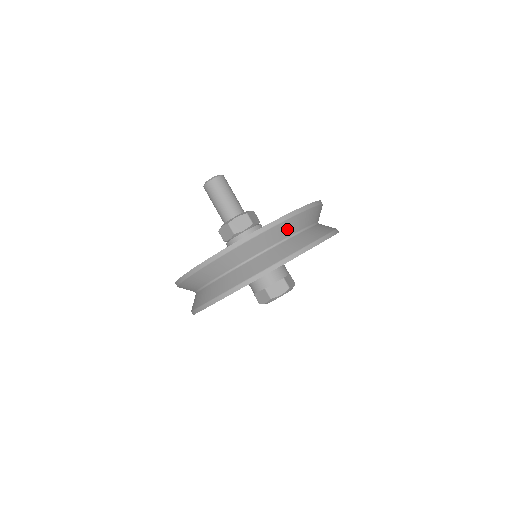
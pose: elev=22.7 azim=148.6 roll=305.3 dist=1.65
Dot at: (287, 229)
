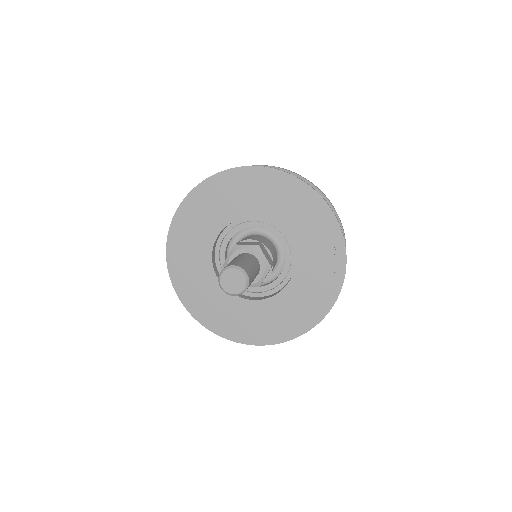
Dot at: occluded
